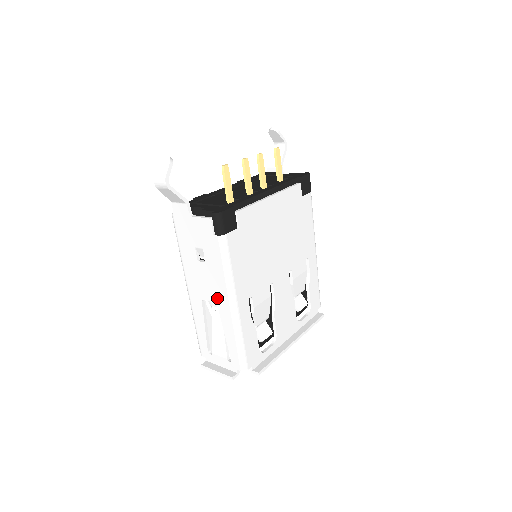
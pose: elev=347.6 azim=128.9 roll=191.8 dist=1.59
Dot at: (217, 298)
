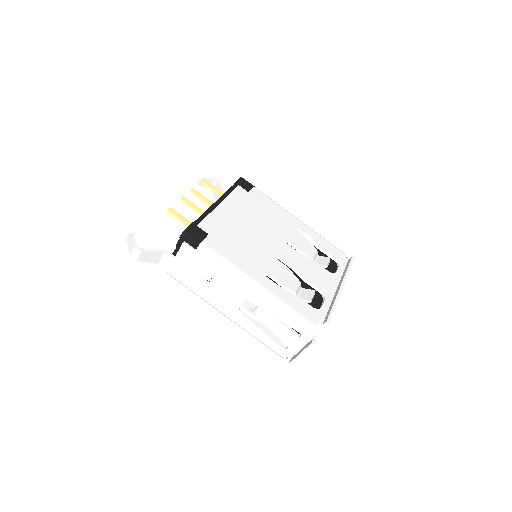
Dot at: (243, 295)
